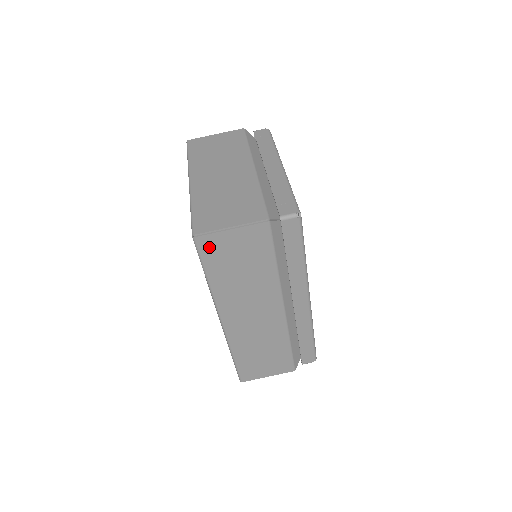
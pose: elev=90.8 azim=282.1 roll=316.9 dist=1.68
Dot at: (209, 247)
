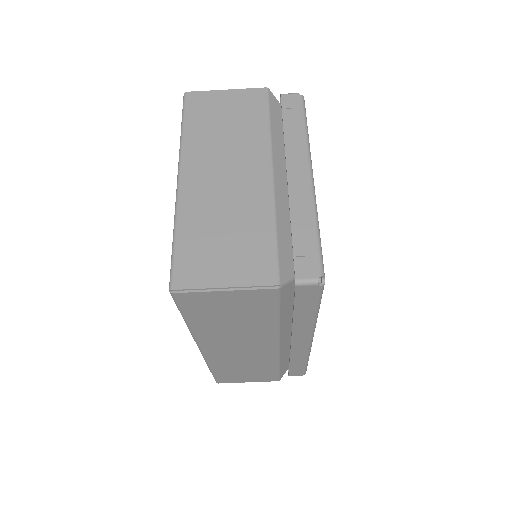
Dot at: (192, 301)
